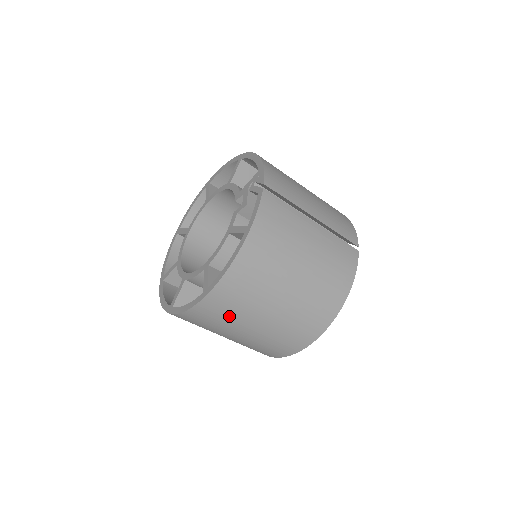
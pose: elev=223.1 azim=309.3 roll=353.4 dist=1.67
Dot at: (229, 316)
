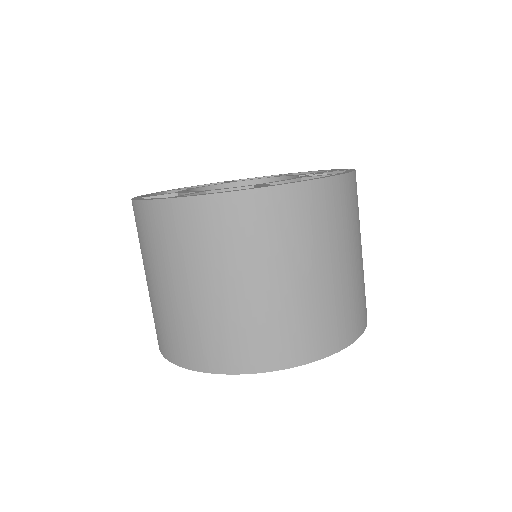
Dot at: (262, 240)
